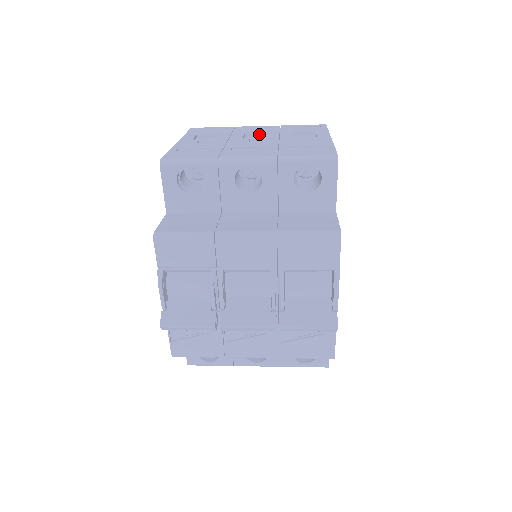
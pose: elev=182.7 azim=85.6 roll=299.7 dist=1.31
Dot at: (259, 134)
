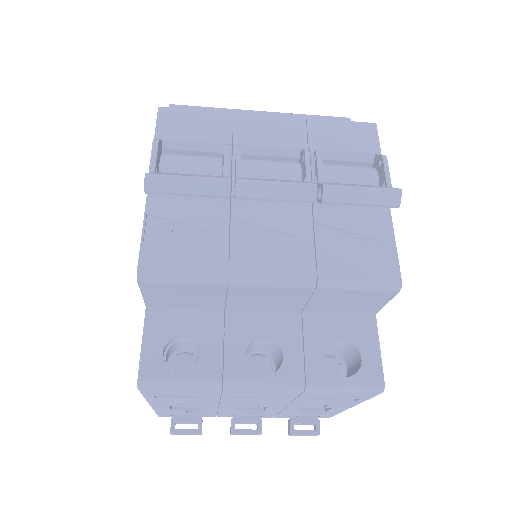
Dot at: occluded
